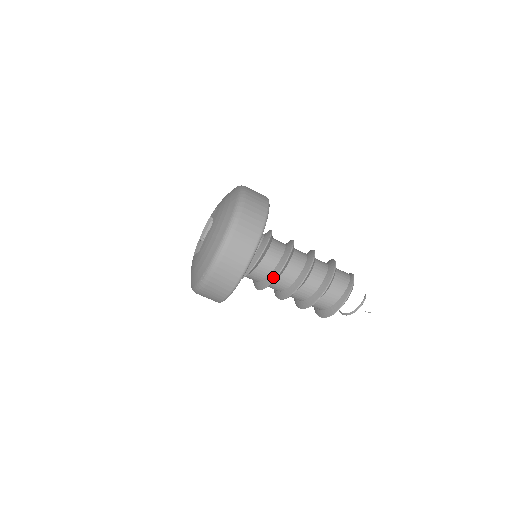
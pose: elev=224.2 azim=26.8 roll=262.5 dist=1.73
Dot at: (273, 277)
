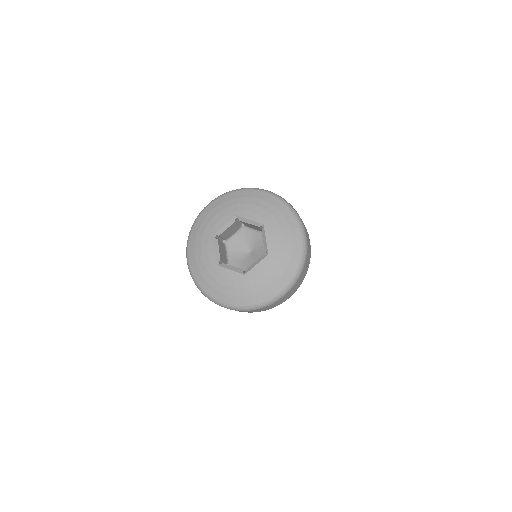
Dot at: occluded
